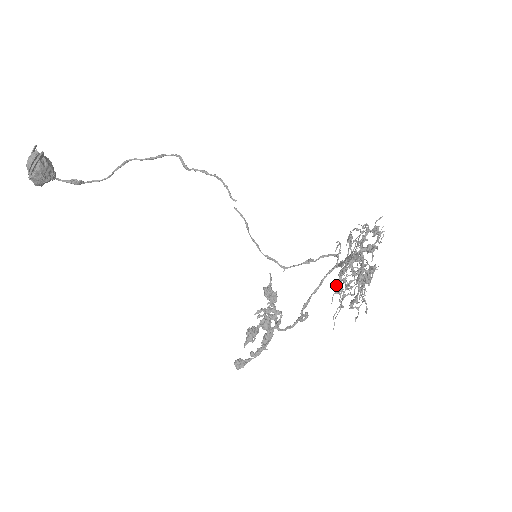
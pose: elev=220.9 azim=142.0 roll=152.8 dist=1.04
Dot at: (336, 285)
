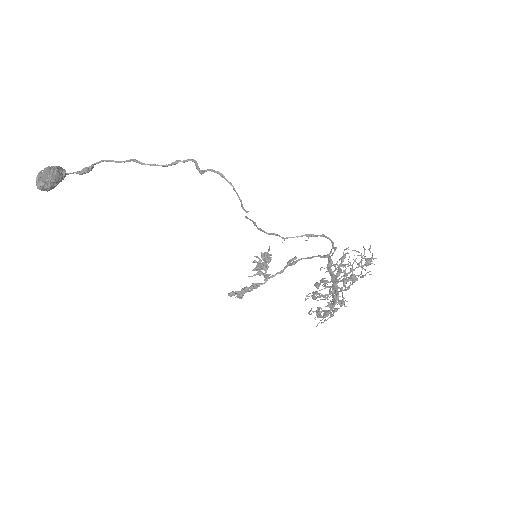
Dot at: (313, 294)
